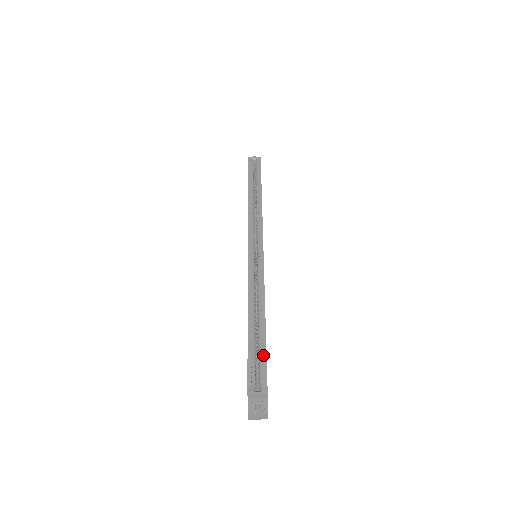
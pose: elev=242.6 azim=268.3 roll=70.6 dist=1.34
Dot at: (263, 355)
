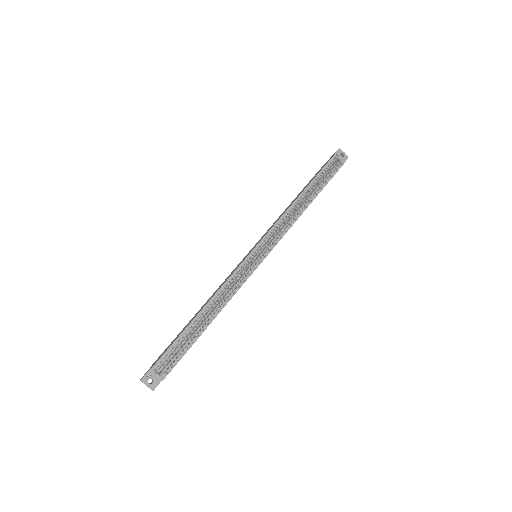
Dot at: (185, 349)
